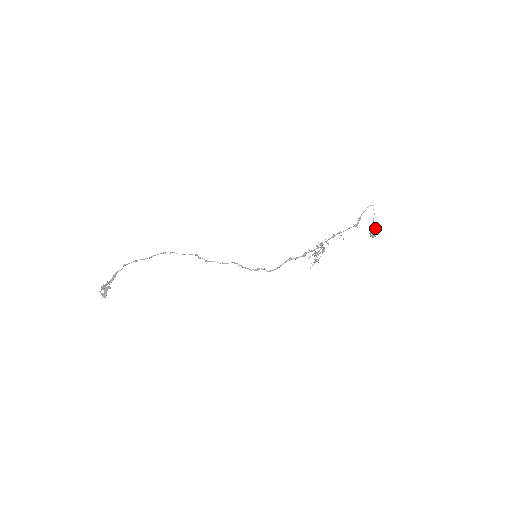
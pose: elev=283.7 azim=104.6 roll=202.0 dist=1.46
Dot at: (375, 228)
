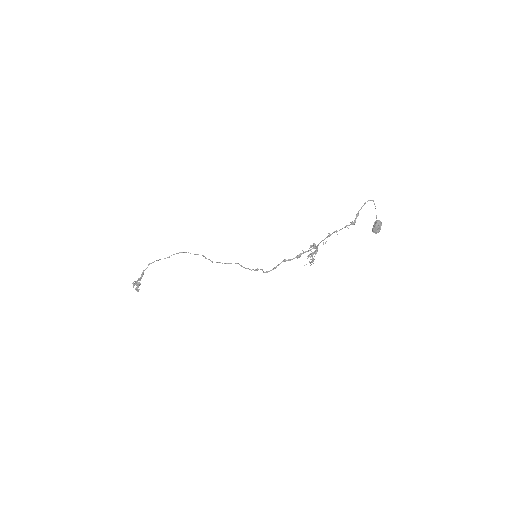
Dot at: (376, 224)
